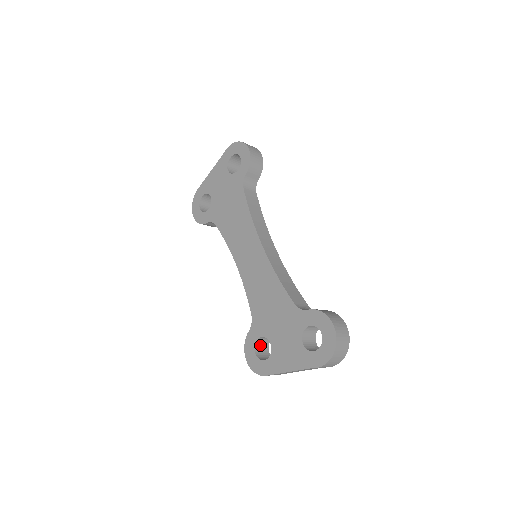
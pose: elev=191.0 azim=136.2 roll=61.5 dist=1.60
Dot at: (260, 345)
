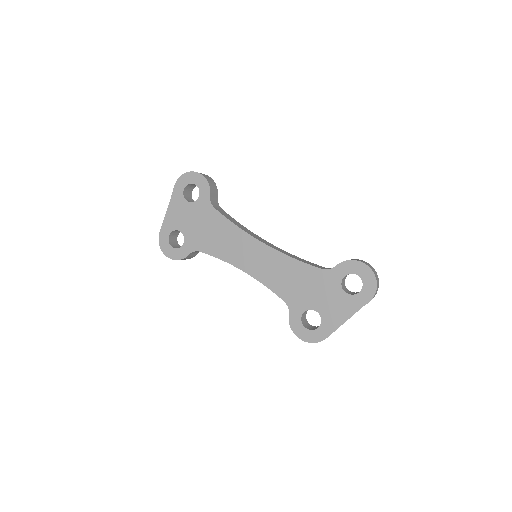
Dot at: (303, 321)
